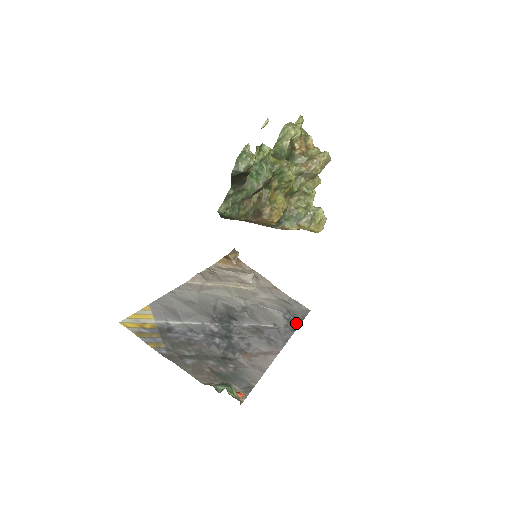
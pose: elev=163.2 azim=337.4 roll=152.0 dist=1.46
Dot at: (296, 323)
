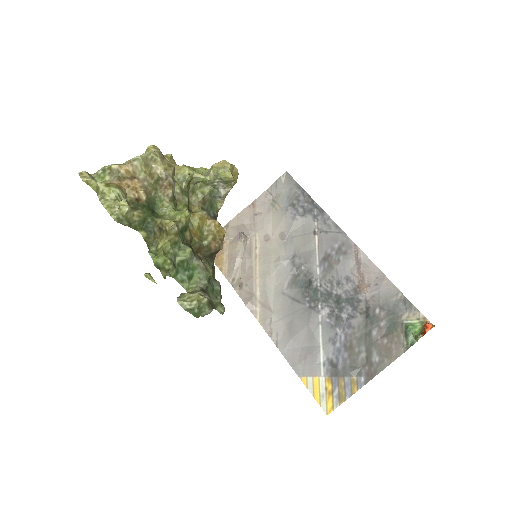
Dot at: (309, 202)
